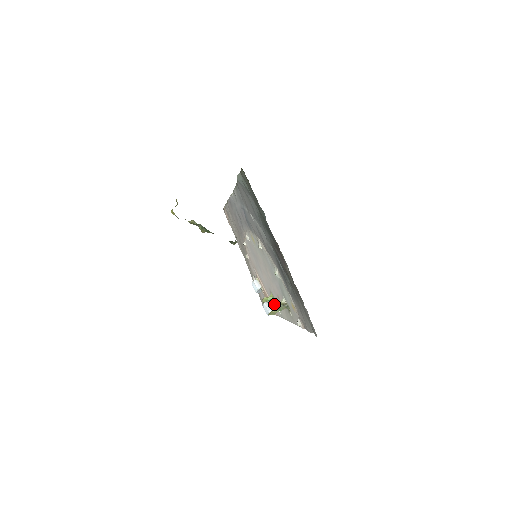
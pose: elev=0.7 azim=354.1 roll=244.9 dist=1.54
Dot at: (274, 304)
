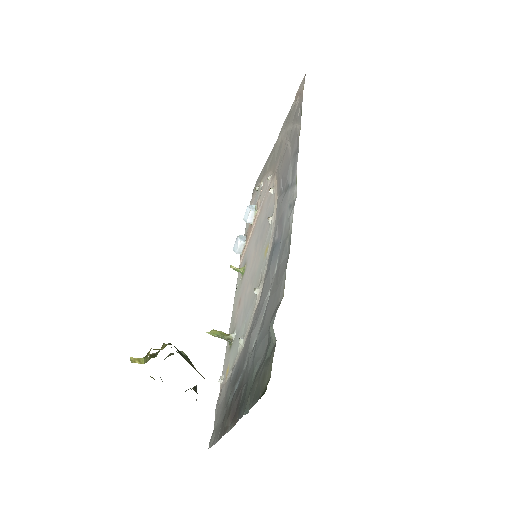
Dot at: (242, 266)
